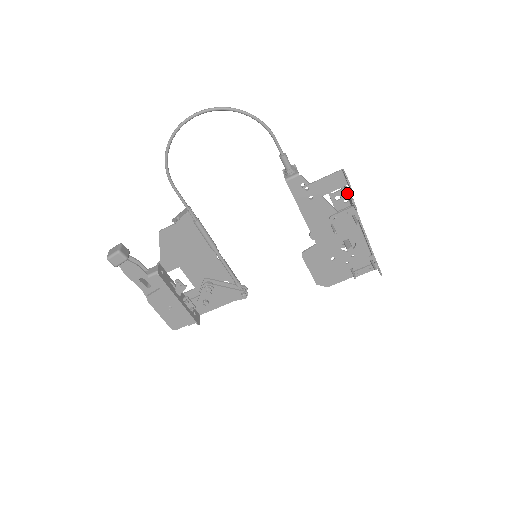
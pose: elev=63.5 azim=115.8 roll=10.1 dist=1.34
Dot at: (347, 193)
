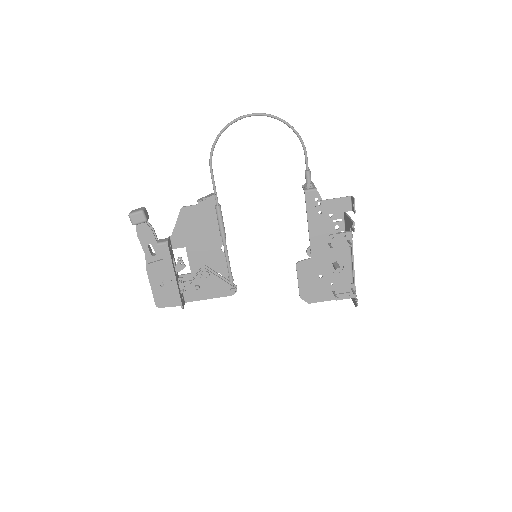
Dot at: (348, 221)
